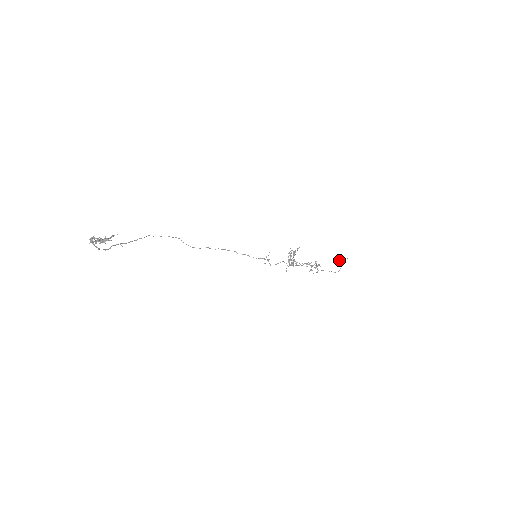
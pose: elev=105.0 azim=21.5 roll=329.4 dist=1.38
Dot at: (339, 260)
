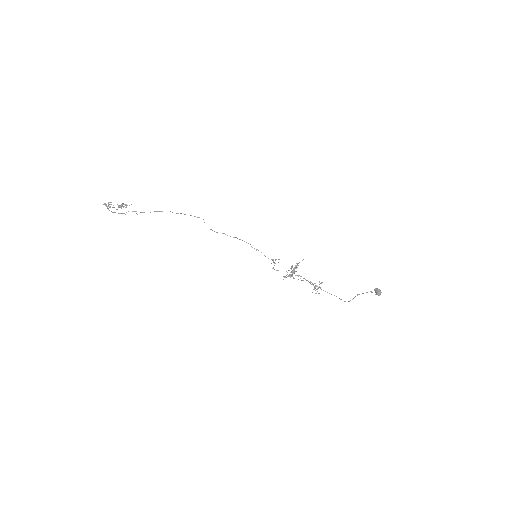
Dot at: (375, 291)
